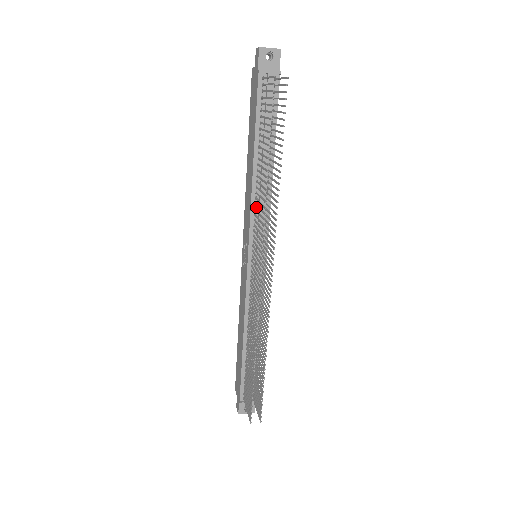
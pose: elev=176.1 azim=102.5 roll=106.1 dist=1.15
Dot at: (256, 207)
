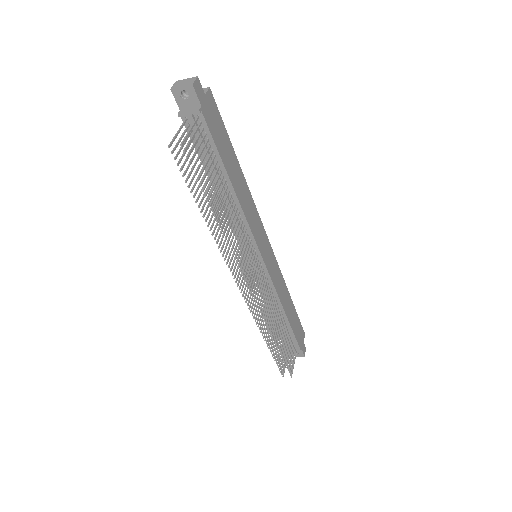
Dot at: occluded
